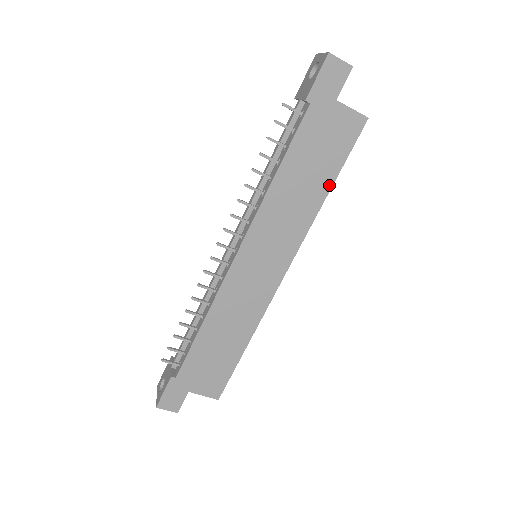
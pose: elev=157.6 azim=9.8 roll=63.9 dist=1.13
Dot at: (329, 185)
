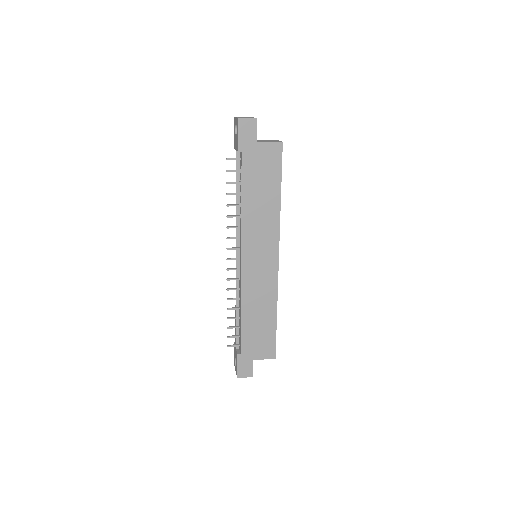
Dot at: (279, 193)
